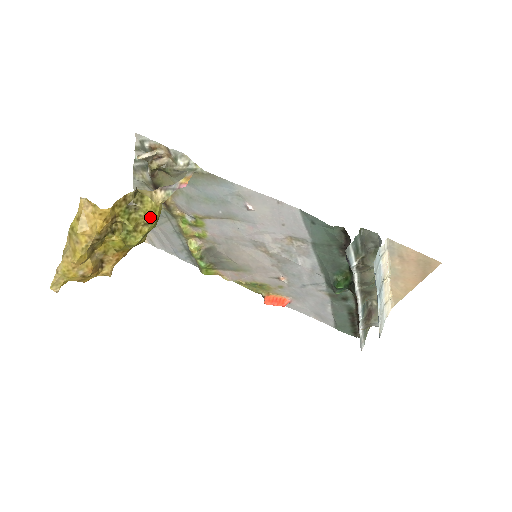
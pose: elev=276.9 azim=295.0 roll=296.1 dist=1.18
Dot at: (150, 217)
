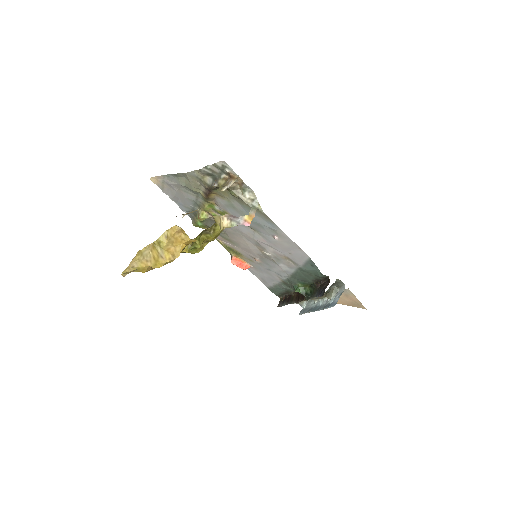
Dot at: (213, 238)
